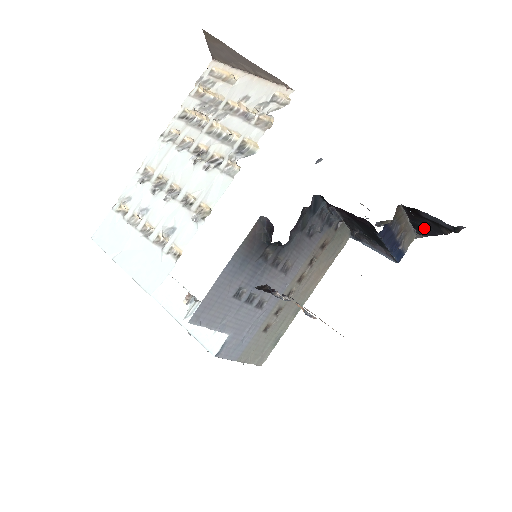
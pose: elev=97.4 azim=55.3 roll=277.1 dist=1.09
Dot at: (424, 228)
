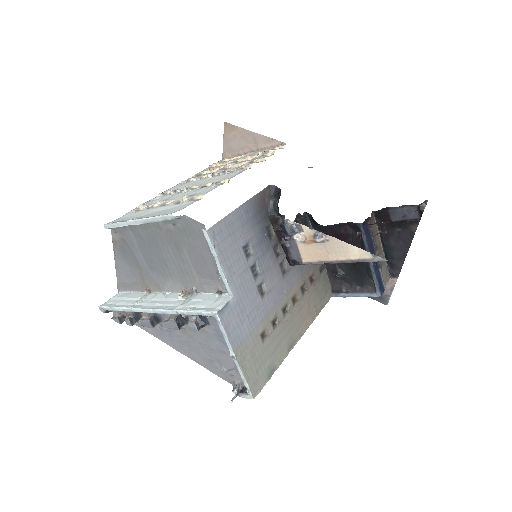
Dot at: (395, 251)
